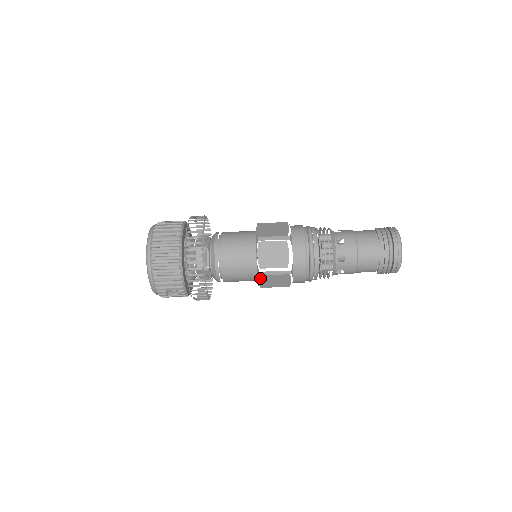
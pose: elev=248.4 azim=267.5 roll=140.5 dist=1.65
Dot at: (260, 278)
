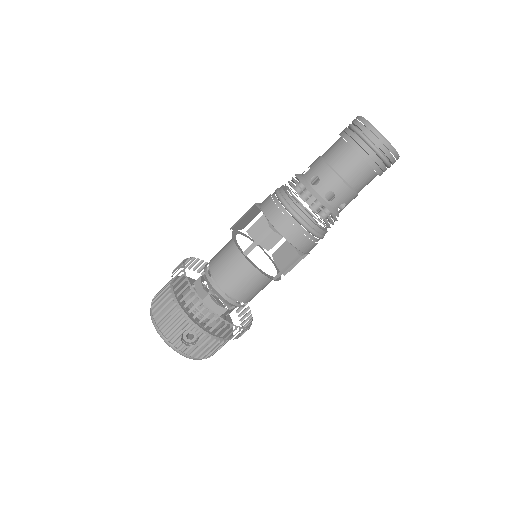
Dot at: occluded
